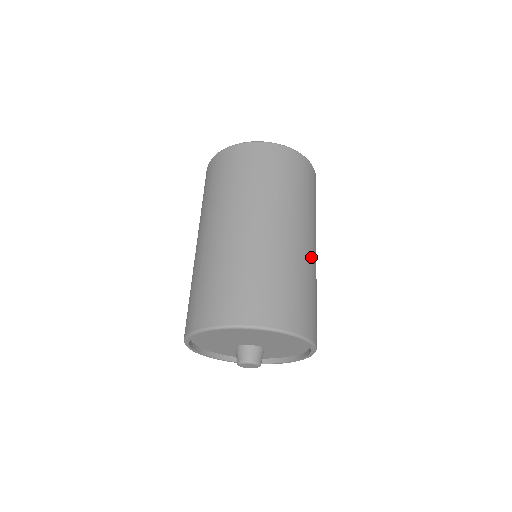
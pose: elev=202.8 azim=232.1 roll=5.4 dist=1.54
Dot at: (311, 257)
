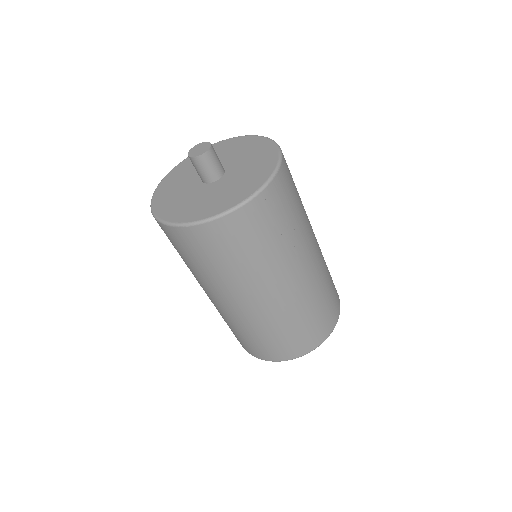
Dot at: (314, 273)
